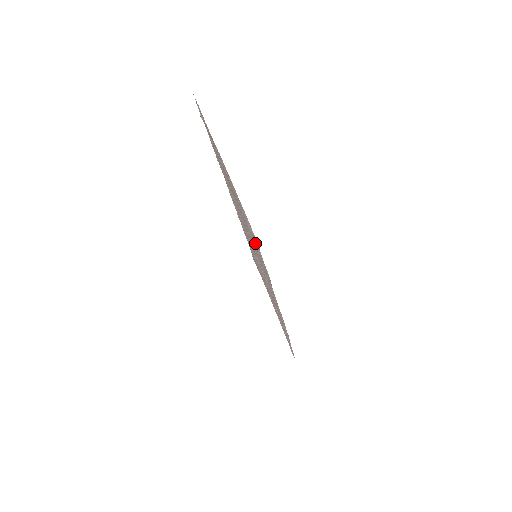
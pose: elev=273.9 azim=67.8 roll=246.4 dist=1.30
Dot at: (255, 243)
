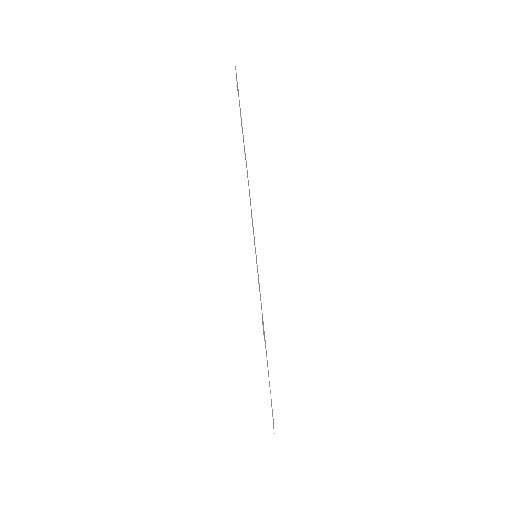
Dot at: occluded
